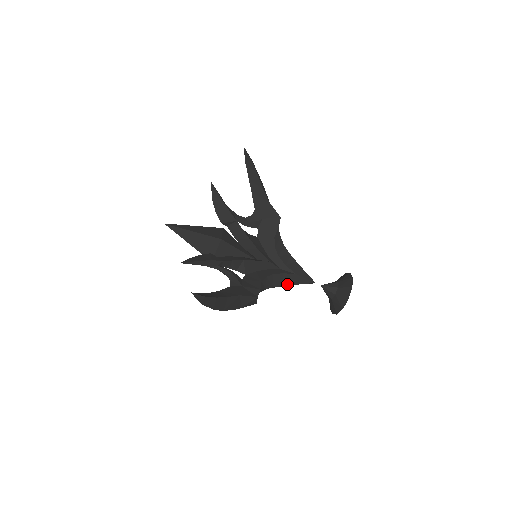
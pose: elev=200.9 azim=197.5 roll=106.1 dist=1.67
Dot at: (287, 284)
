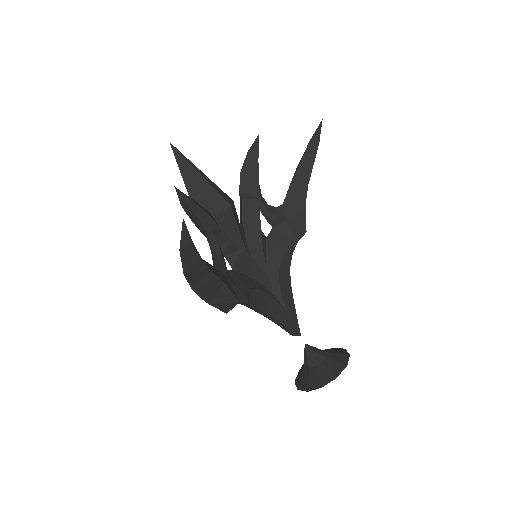
Dot at: (272, 315)
